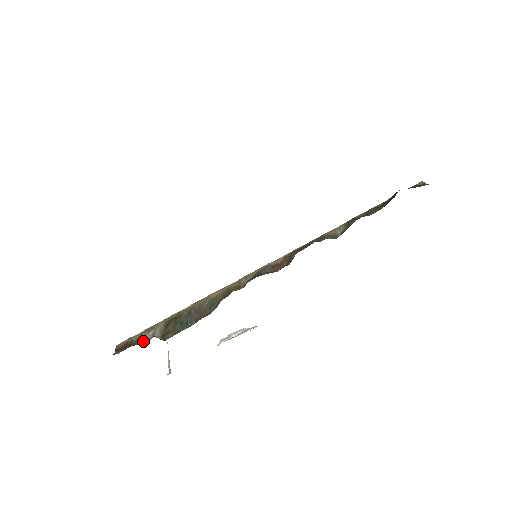
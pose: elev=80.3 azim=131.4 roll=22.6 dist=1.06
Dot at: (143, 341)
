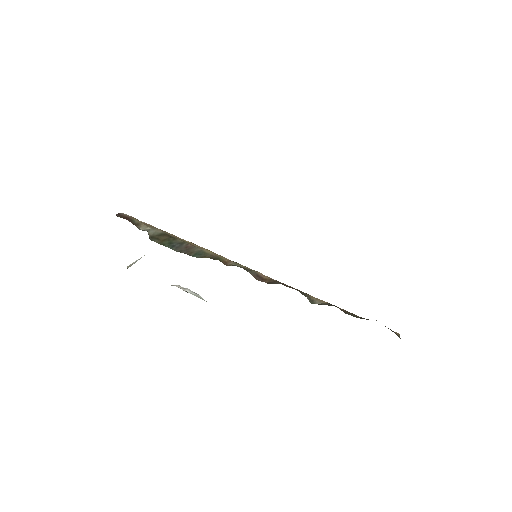
Dot at: (139, 227)
